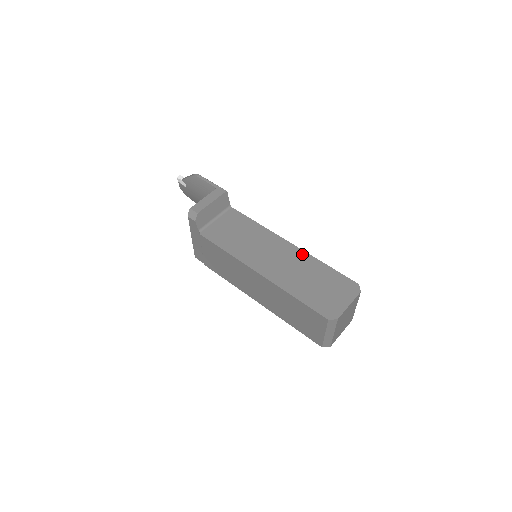
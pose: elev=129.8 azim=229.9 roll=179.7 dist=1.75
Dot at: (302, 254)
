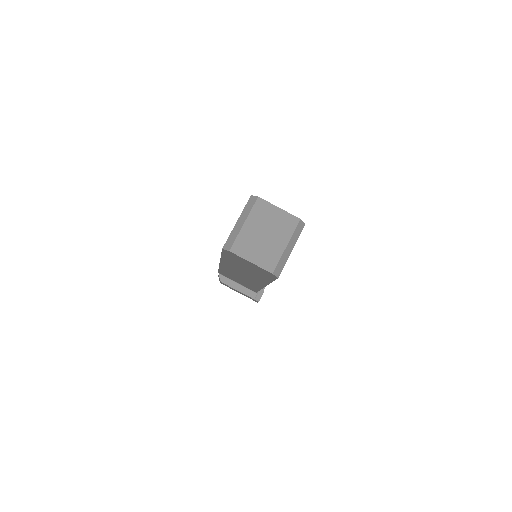
Dot at: occluded
